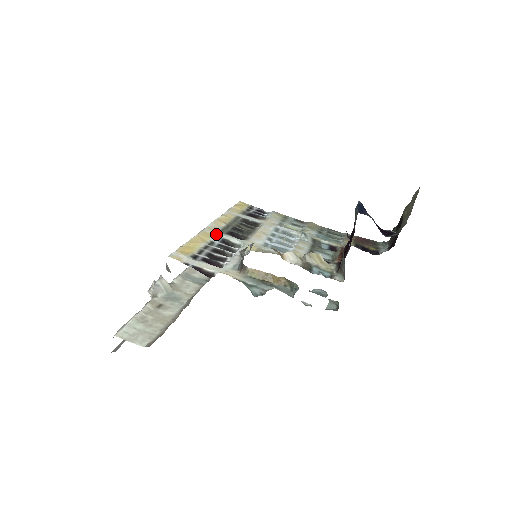
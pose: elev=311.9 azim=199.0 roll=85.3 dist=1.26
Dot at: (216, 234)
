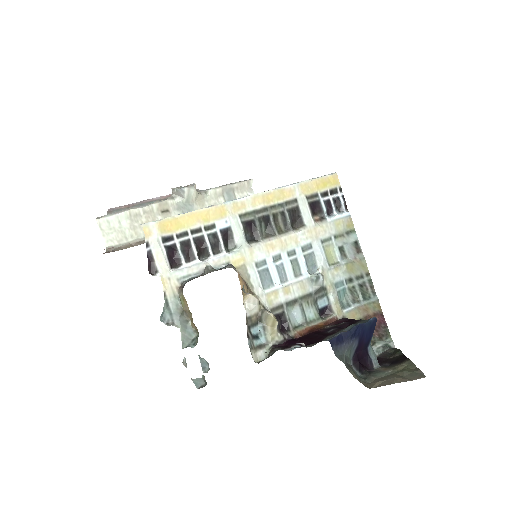
Dot at: (231, 217)
